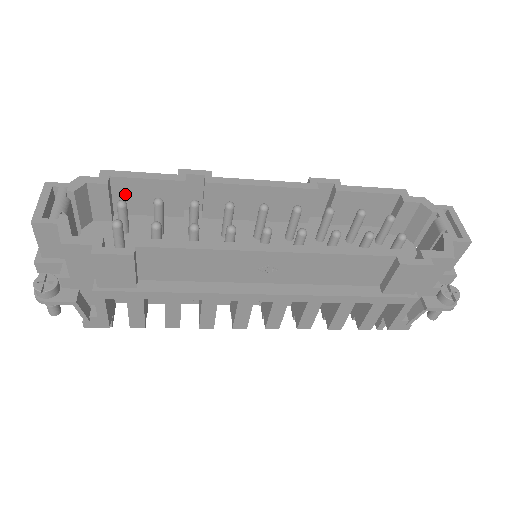
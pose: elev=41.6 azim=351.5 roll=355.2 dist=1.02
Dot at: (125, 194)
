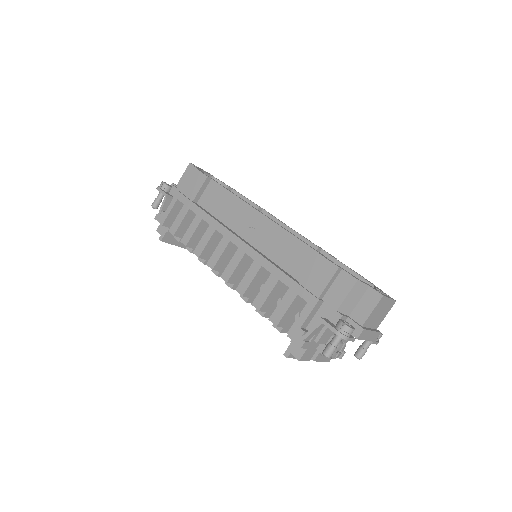
Dot at: occluded
